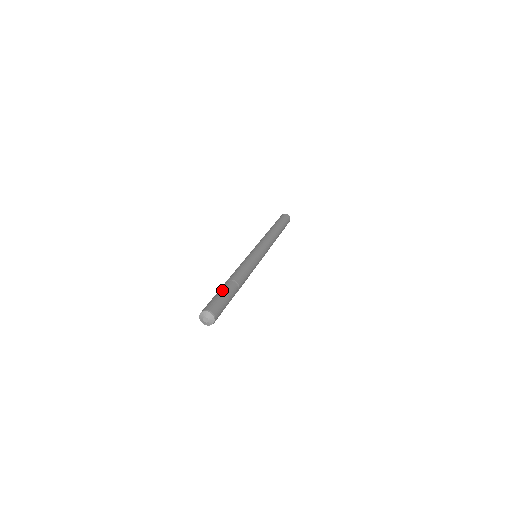
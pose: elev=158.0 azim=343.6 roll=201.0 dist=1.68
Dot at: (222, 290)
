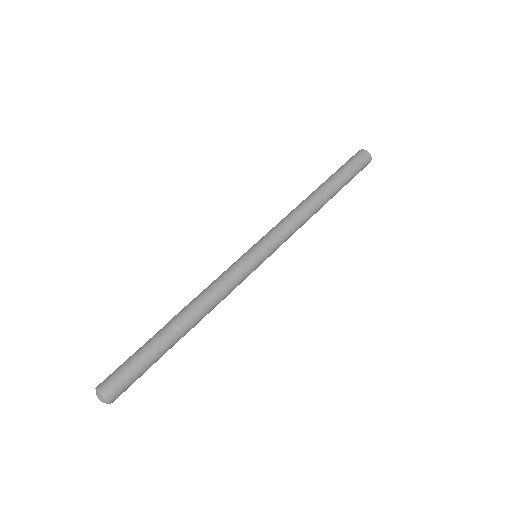
Dot at: (144, 344)
